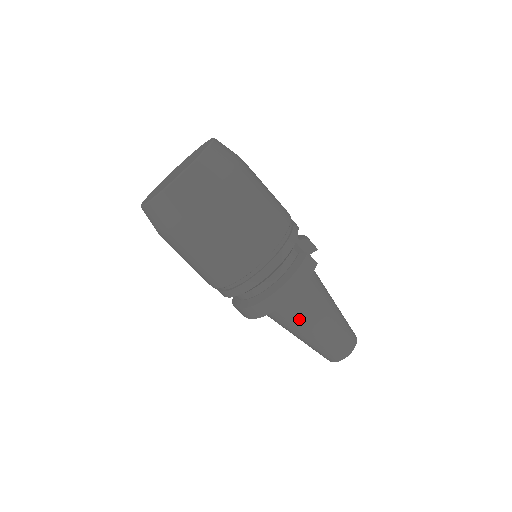
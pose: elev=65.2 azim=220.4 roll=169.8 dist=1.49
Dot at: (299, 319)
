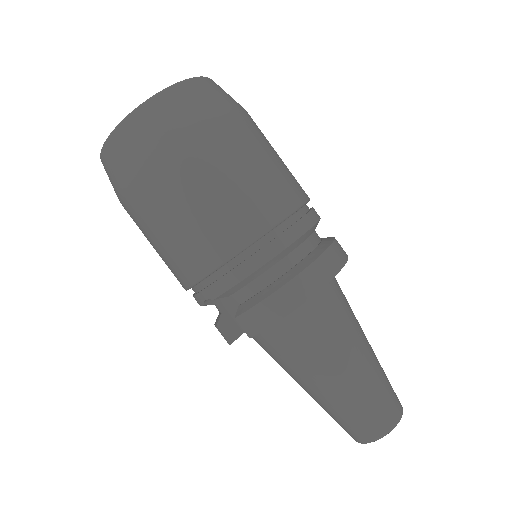
Dot at: (345, 325)
